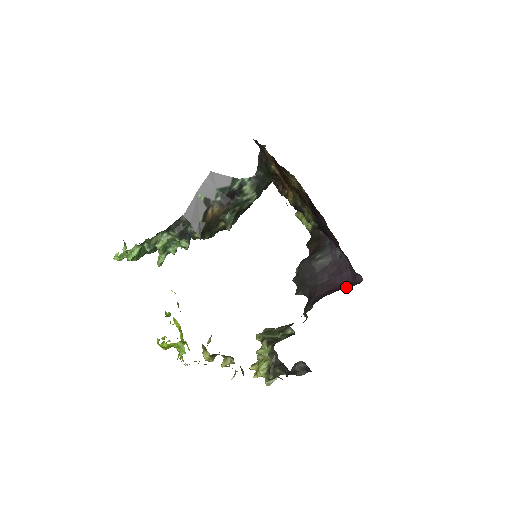
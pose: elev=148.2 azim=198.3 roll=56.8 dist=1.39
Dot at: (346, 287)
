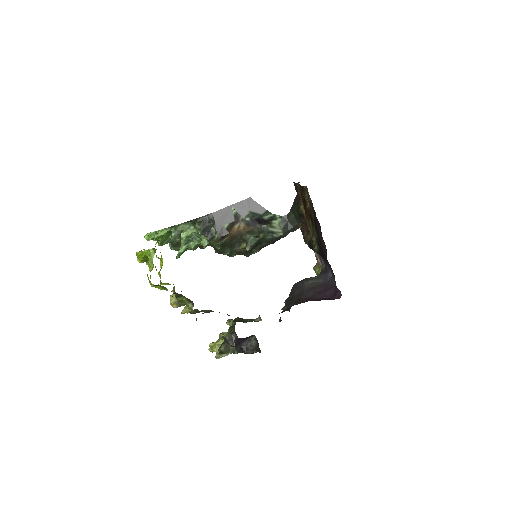
Dot at: occluded
